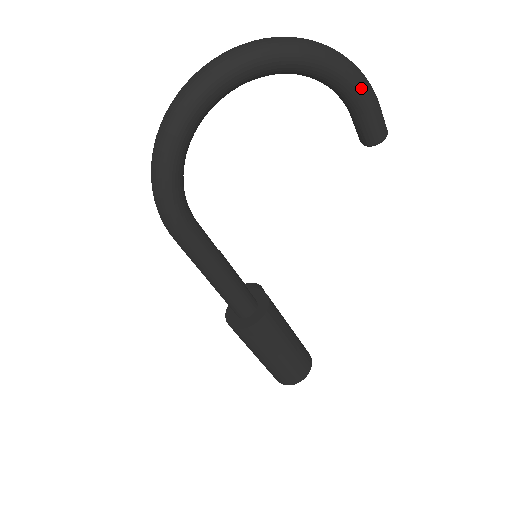
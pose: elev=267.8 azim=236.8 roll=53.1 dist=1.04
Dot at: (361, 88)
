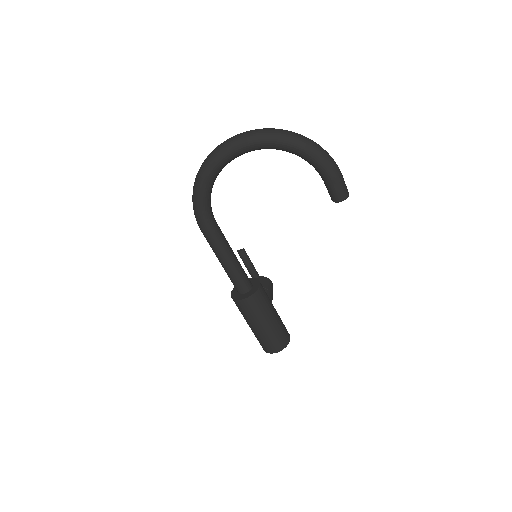
Dot at: (325, 166)
